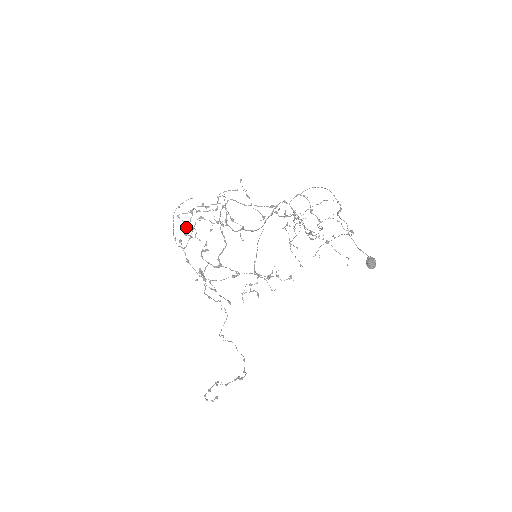
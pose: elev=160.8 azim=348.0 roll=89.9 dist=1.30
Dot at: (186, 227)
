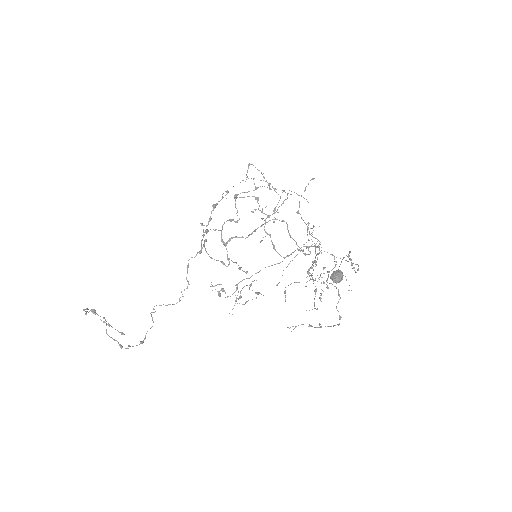
Dot at: (242, 192)
